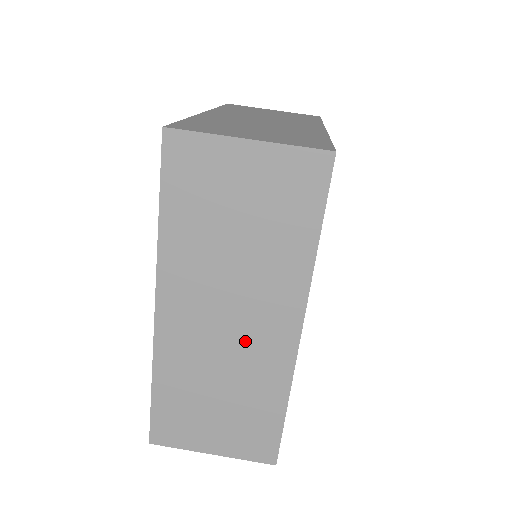
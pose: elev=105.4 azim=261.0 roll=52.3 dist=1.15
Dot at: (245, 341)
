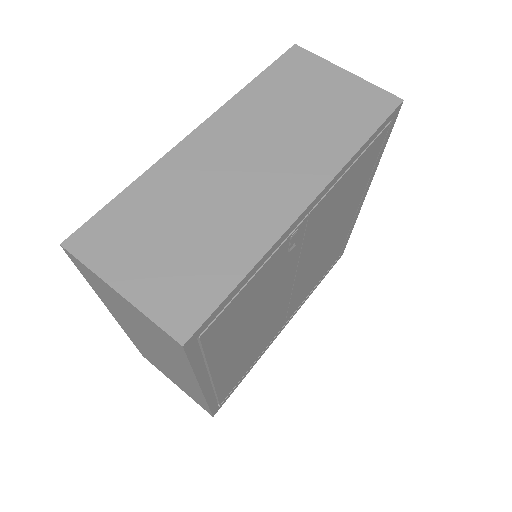
Dot at: (171, 367)
